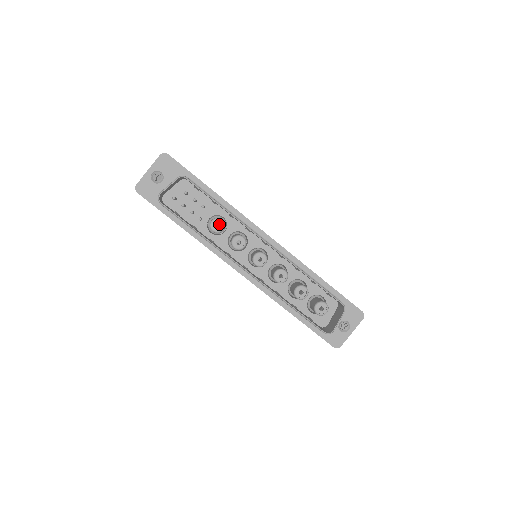
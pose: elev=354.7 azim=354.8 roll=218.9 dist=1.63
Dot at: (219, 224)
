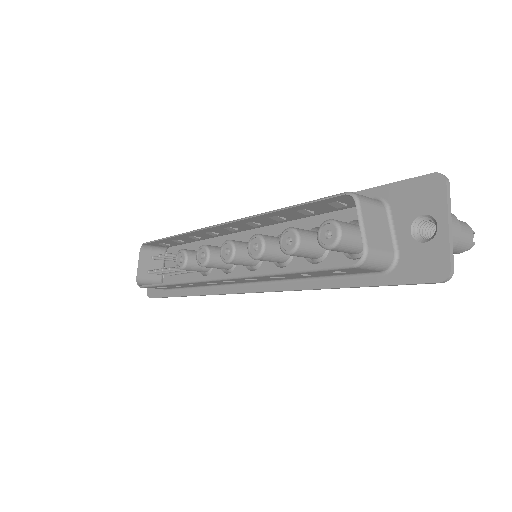
Dot at: occluded
